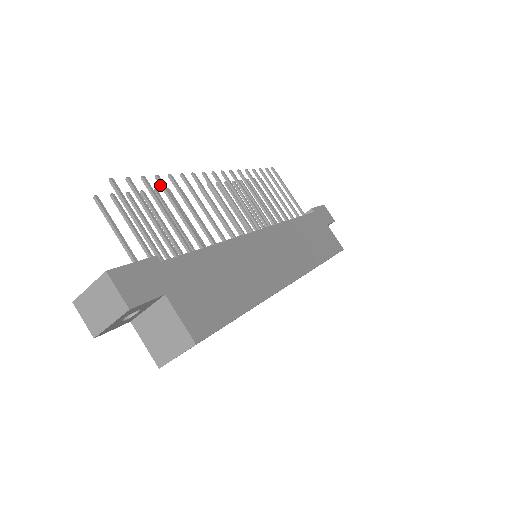
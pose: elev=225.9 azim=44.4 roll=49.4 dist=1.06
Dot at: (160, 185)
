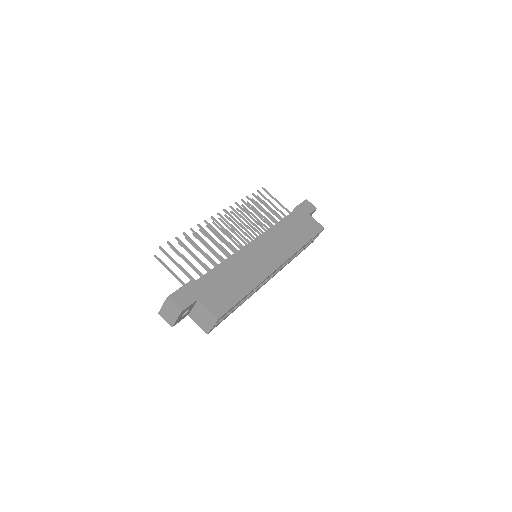
Dot at: (186, 237)
